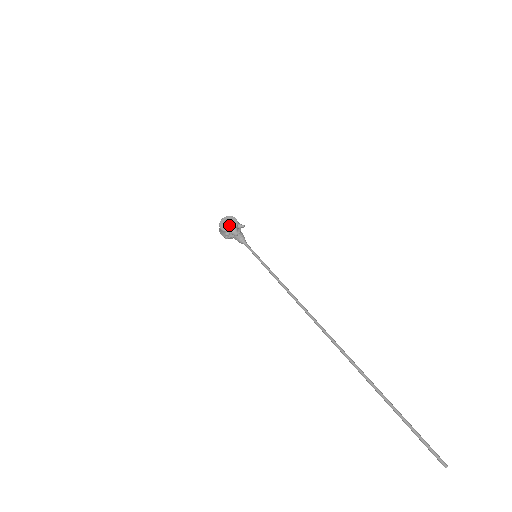
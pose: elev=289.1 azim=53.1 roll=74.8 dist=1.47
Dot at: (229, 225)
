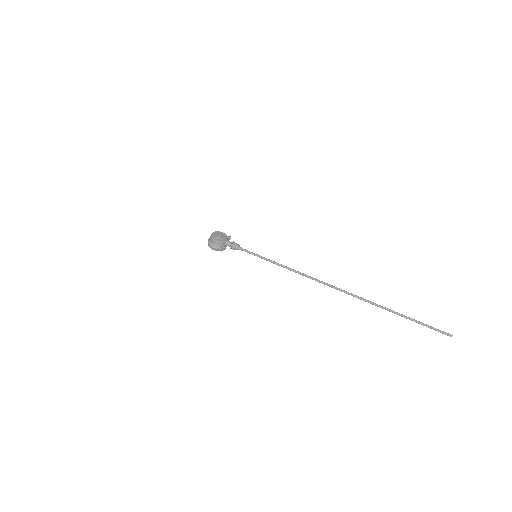
Dot at: (222, 237)
